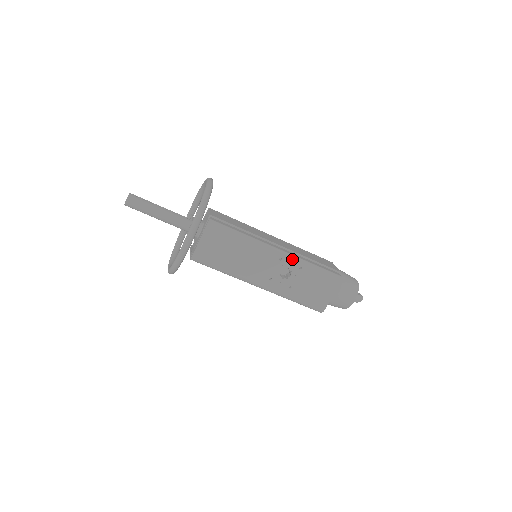
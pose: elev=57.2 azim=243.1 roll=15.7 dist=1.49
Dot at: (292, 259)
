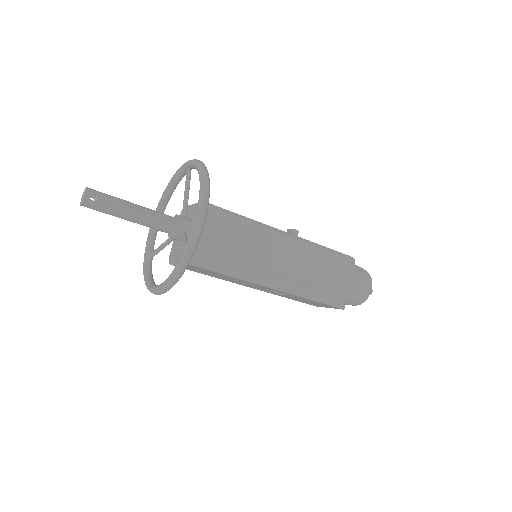
Dot at: (289, 294)
